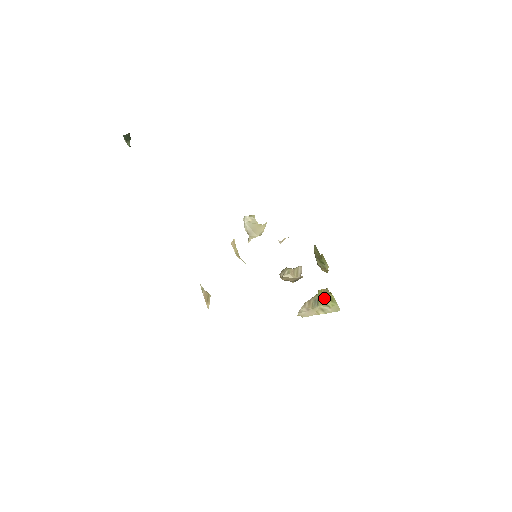
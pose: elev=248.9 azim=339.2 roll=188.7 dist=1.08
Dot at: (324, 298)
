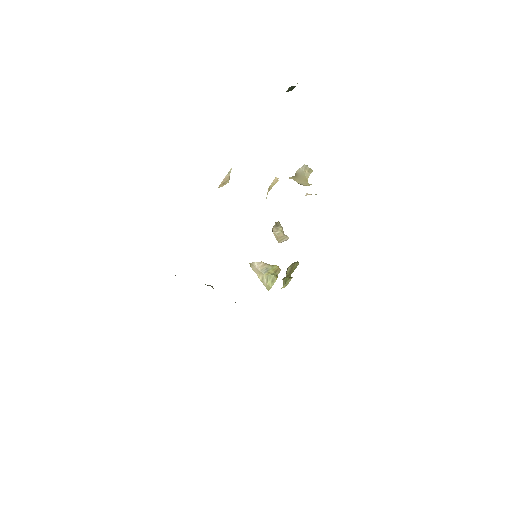
Dot at: (271, 275)
